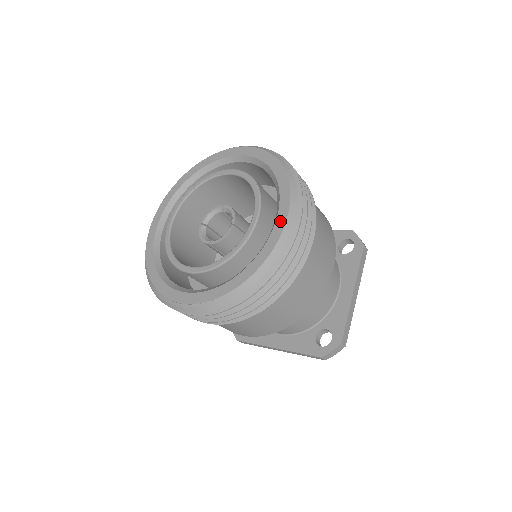
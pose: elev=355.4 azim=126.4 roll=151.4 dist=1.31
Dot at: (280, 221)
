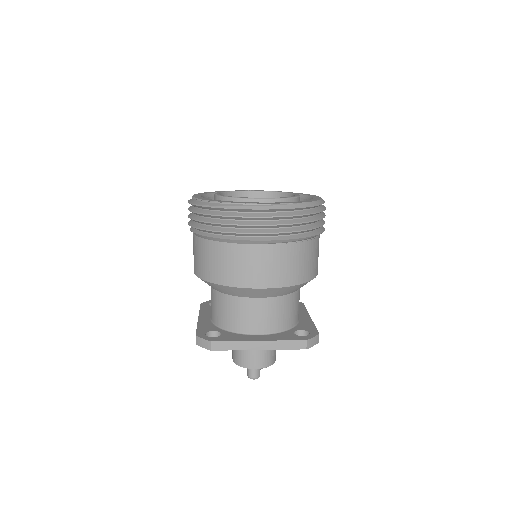
Dot at: (316, 197)
